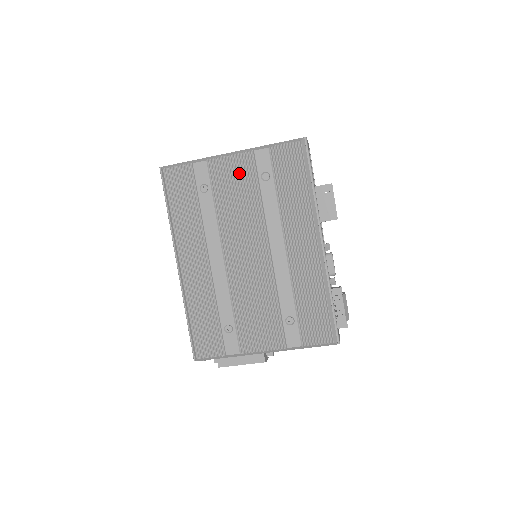
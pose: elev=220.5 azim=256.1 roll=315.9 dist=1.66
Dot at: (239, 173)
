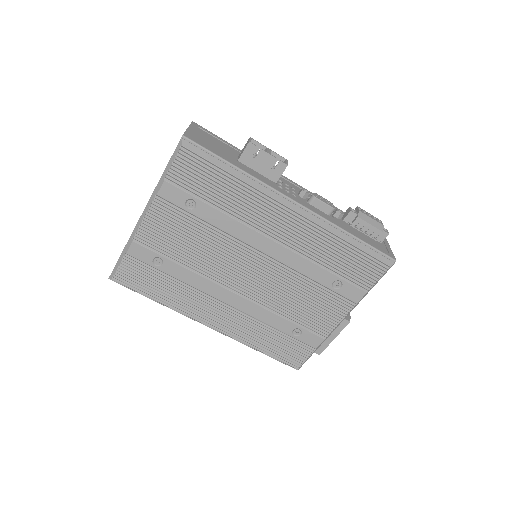
Dot at: (168, 223)
